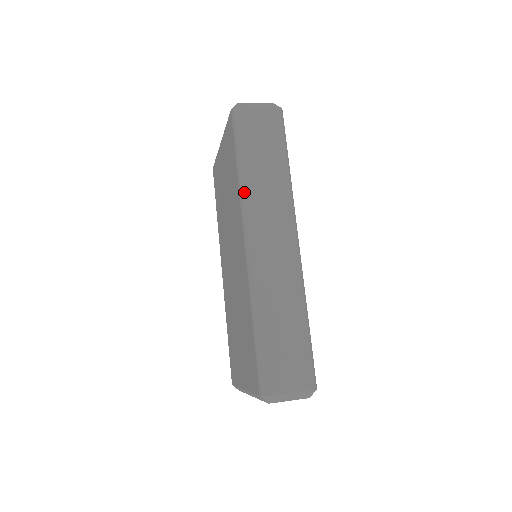
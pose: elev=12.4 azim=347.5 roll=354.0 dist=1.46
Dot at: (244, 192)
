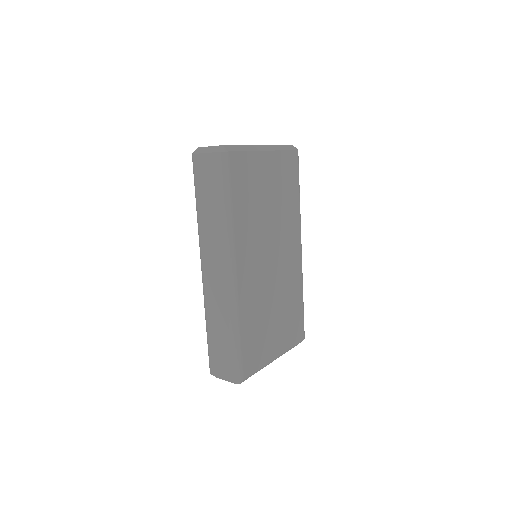
Dot at: (198, 230)
